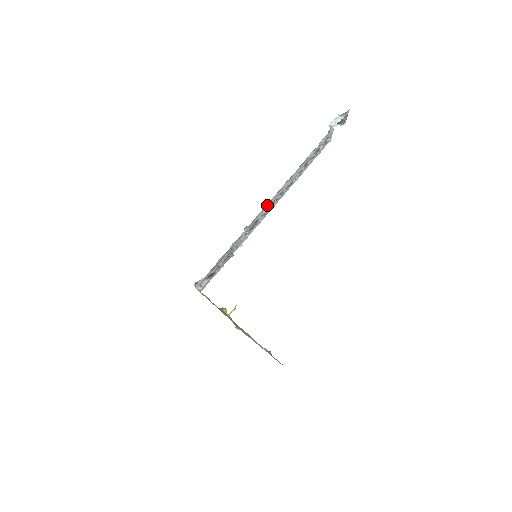
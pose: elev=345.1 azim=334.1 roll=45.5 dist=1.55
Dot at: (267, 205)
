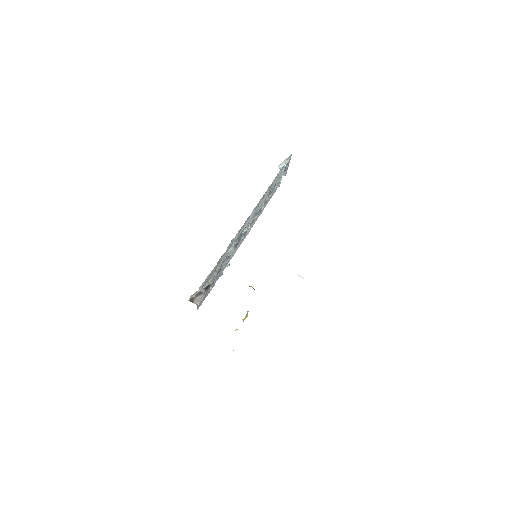
Dot at: (250, 217)
